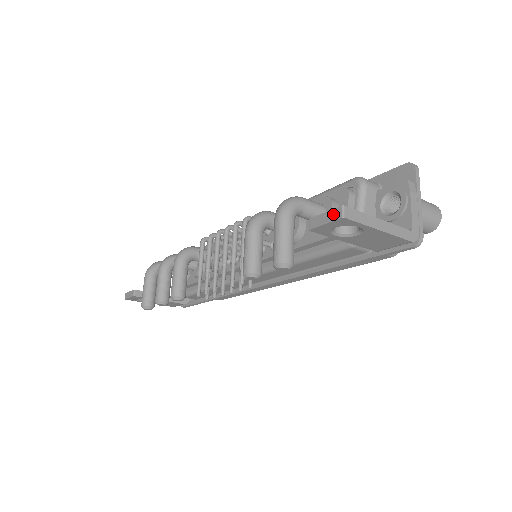
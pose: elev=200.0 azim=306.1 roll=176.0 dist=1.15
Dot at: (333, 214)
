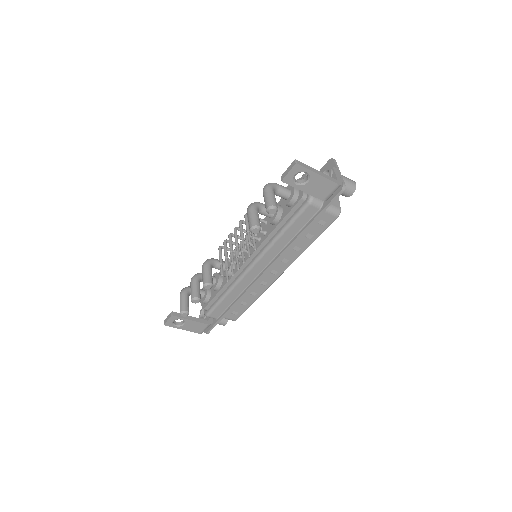
Dot at: (291, 166)
